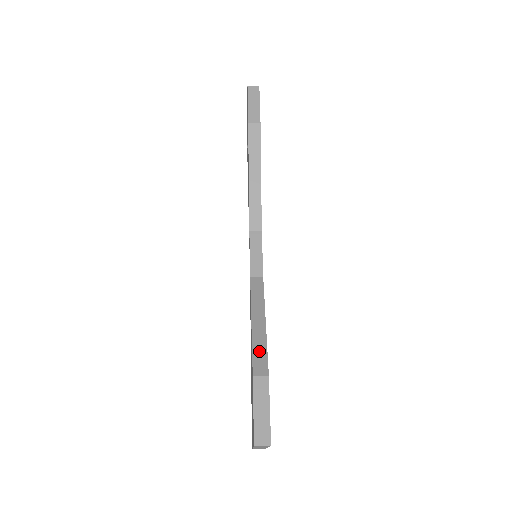
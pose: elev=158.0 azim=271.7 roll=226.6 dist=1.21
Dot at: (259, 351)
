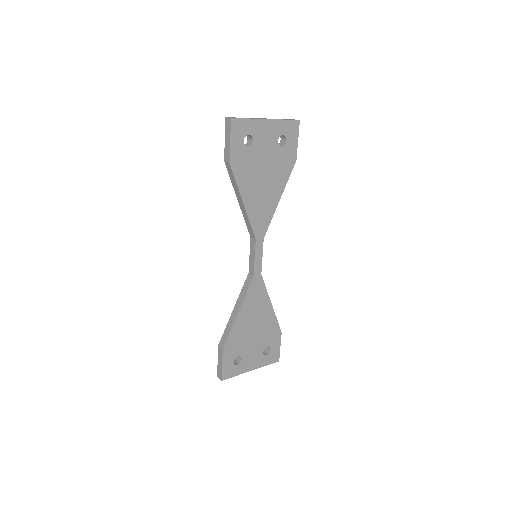
Dot at: (226, 332)
